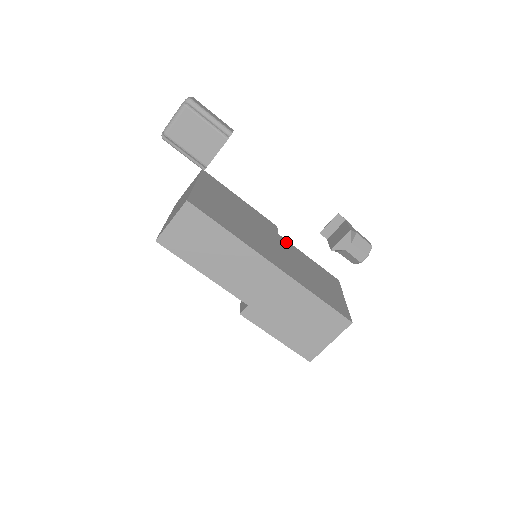
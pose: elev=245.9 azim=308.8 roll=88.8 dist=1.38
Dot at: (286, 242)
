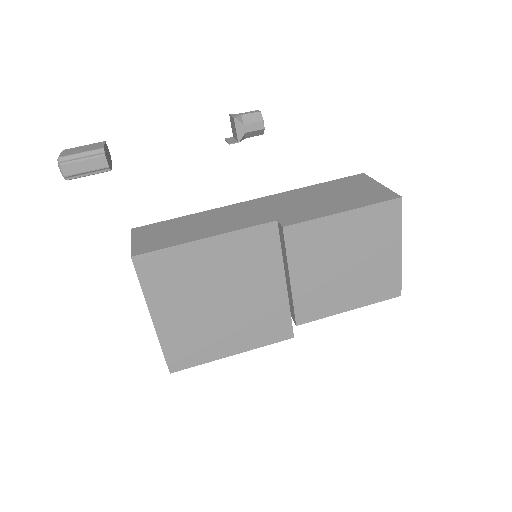
Dot at: occluded
